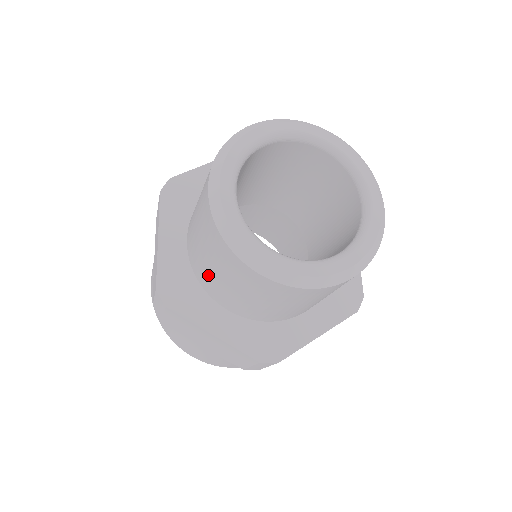
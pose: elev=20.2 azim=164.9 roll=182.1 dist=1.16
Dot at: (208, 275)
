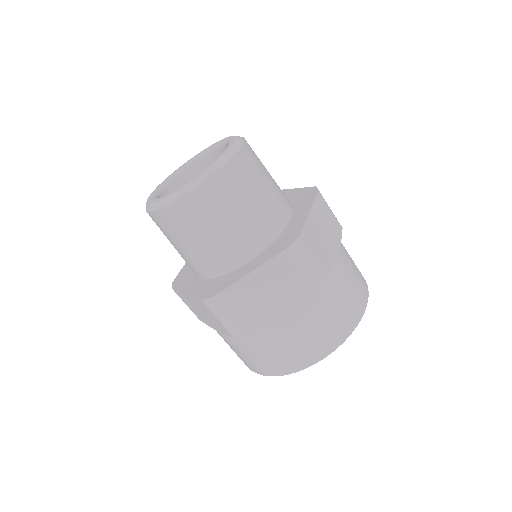
Dot at: (208, 253)
